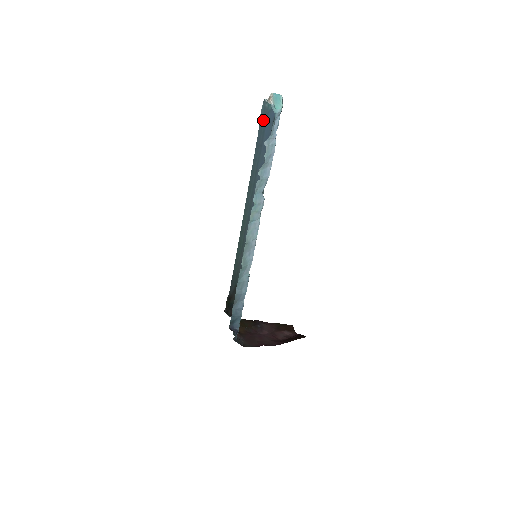
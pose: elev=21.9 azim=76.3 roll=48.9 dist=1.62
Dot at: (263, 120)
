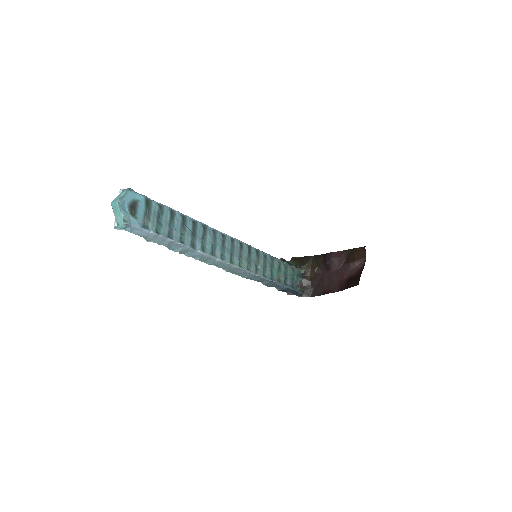
Dot at: occluded
